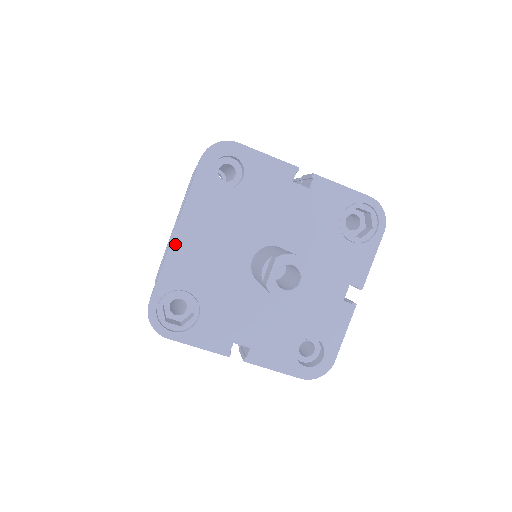
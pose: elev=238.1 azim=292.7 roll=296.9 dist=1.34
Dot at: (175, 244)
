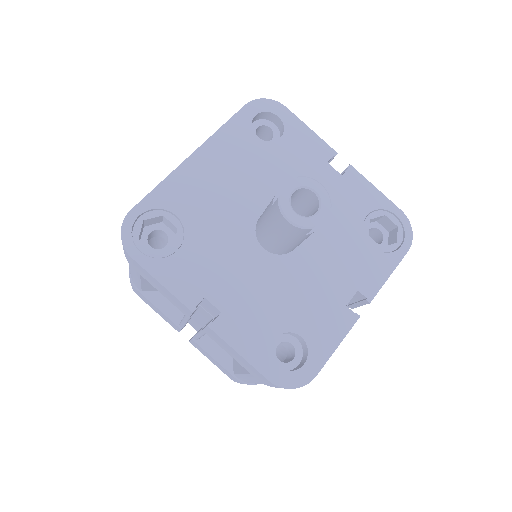
Dot at: (187, 165)
